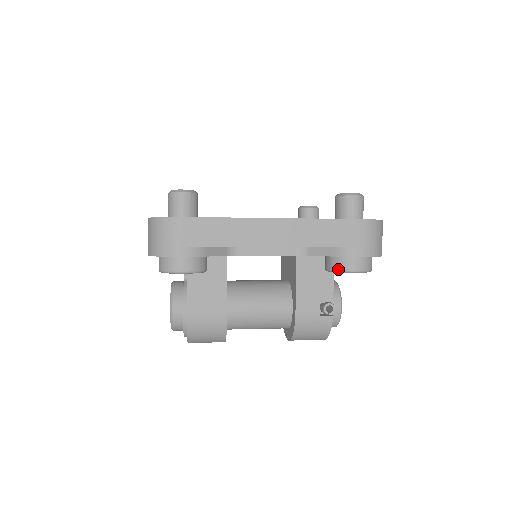
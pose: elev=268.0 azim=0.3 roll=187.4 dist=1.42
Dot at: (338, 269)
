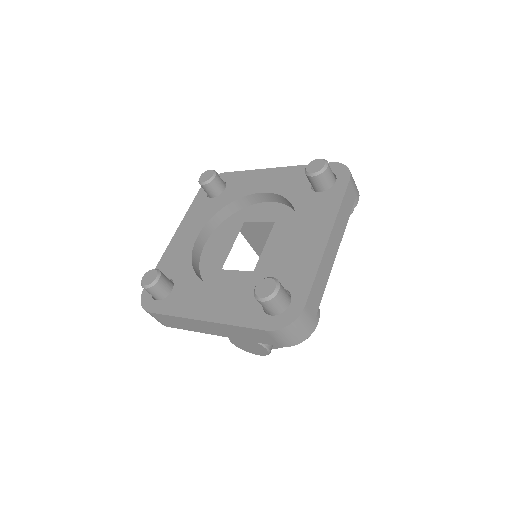
Dot at: occluded
